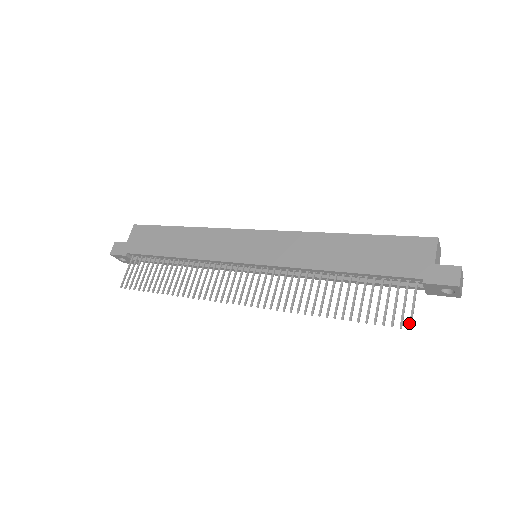
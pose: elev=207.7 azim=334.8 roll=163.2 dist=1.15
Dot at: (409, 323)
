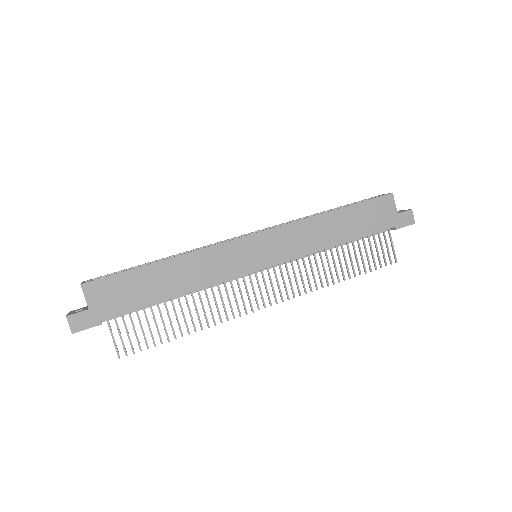
Dot at: (395, 259)
